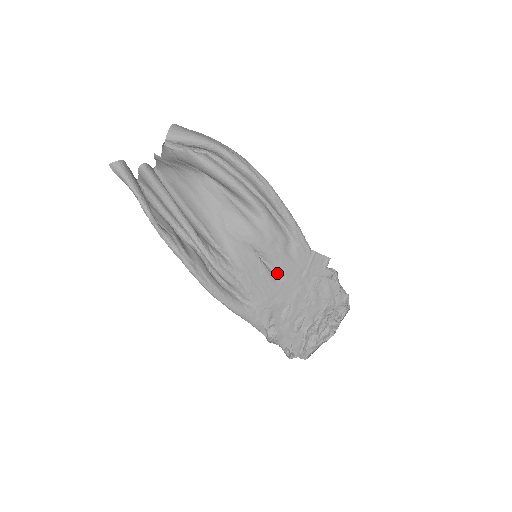
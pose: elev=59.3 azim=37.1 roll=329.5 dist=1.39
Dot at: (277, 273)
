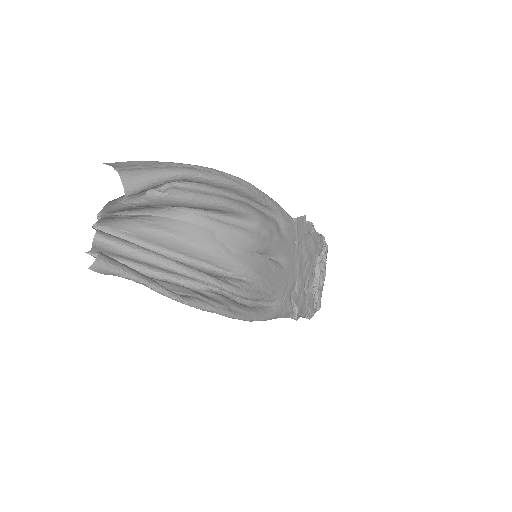
Dot at: (281, 259)
